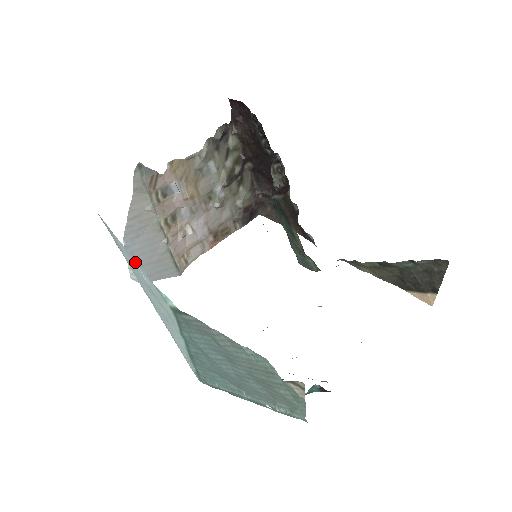
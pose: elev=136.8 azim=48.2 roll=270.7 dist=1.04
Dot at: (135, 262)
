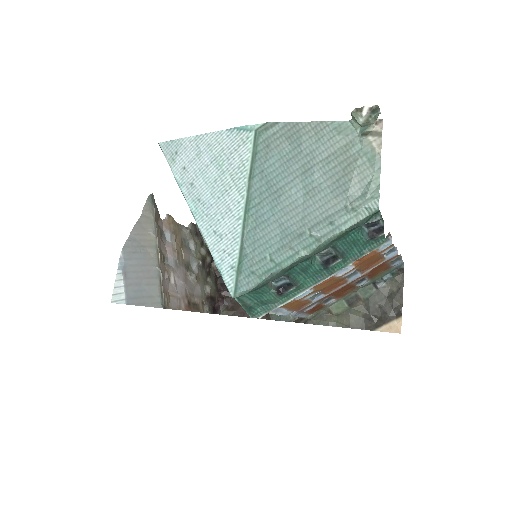
Dot at: (208, 139)
